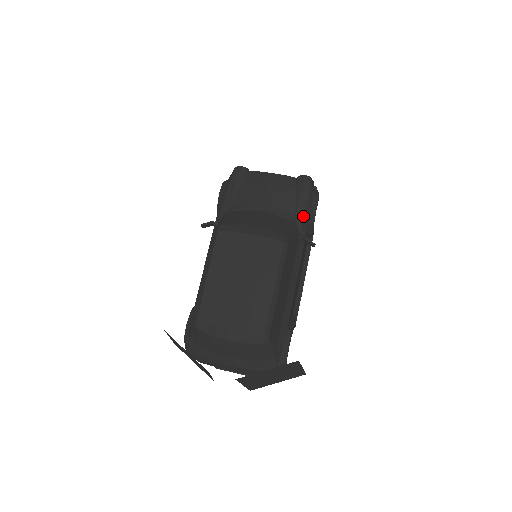
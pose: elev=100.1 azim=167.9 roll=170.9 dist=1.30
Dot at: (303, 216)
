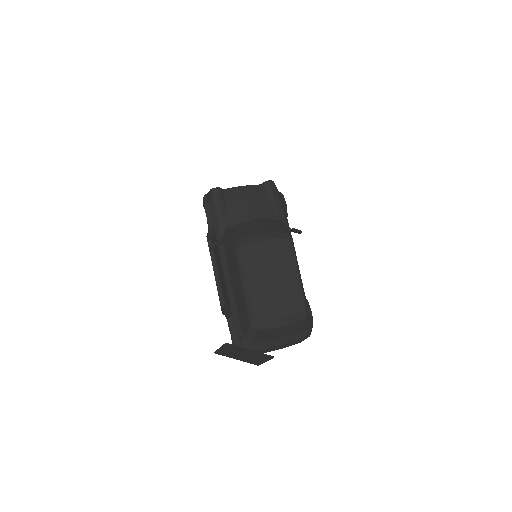
Dot at: (283, 213)
